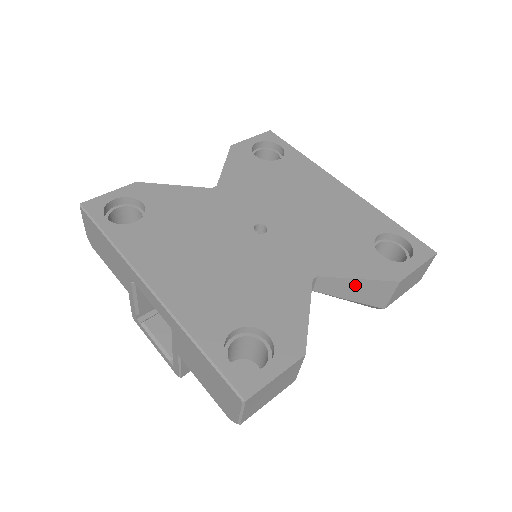
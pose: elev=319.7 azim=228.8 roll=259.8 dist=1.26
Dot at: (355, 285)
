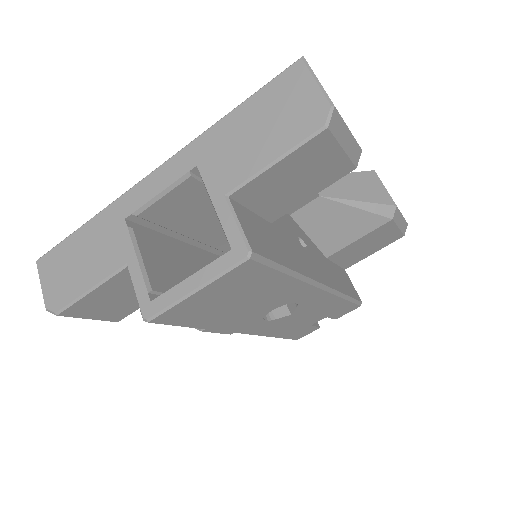
Dot at: (346, 181)
